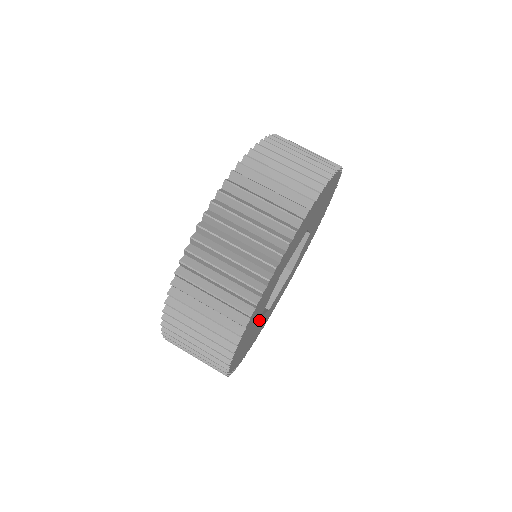
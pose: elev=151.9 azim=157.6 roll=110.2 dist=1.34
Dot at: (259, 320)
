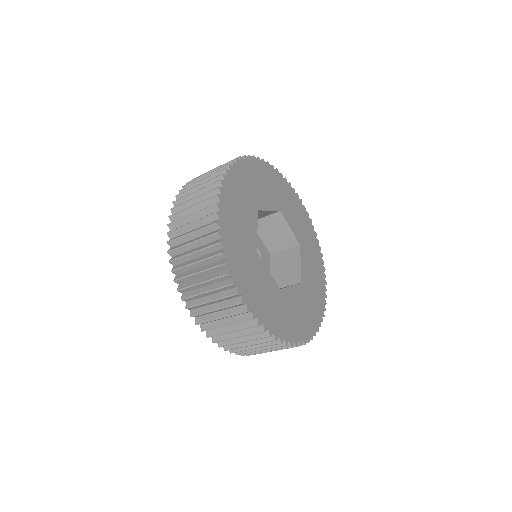
Dot at: (258, 259)
